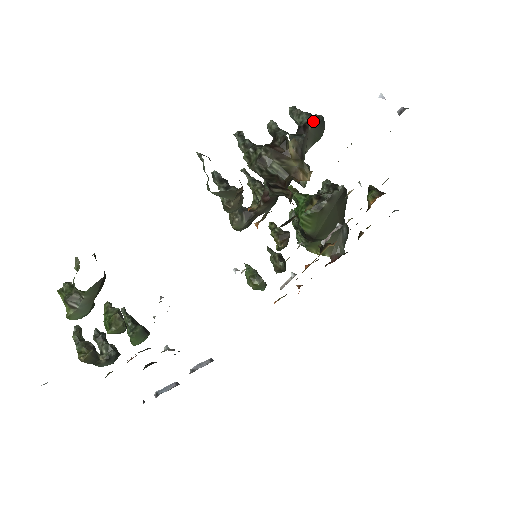
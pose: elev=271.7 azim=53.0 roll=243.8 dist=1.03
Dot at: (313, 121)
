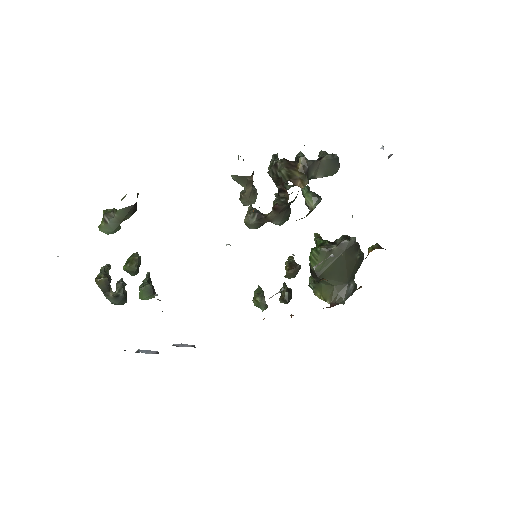
Dot at: (327, 155)
